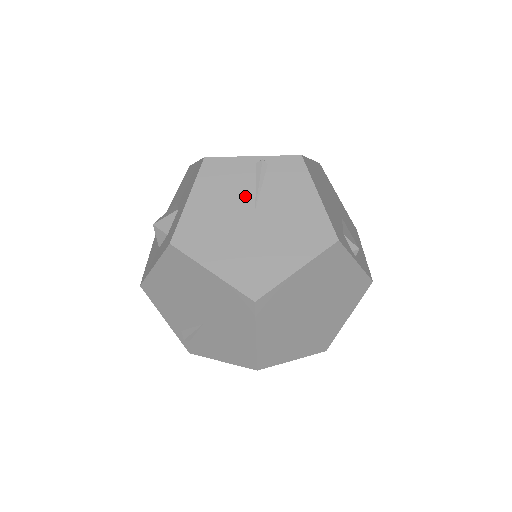
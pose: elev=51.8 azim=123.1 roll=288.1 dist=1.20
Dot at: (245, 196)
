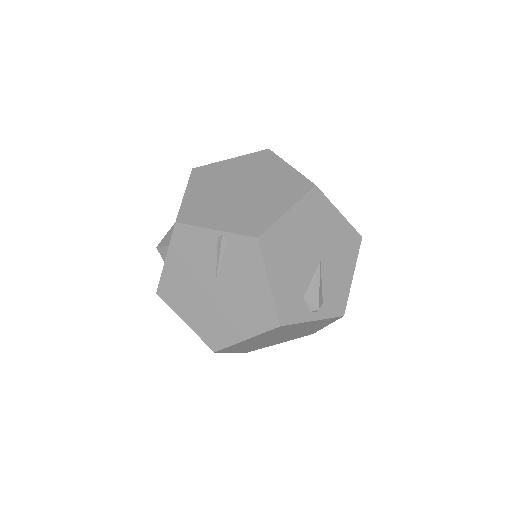
Dot at: (208, 268)
